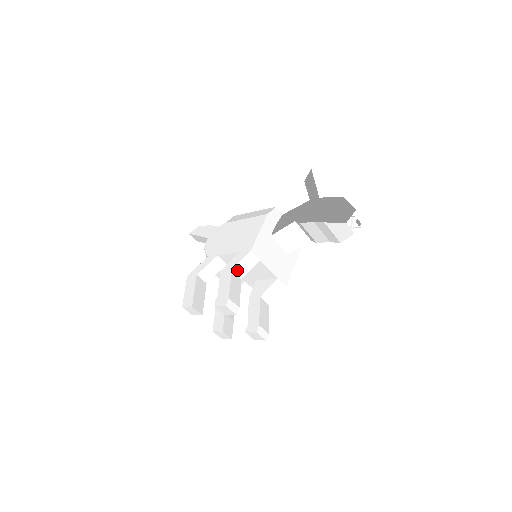
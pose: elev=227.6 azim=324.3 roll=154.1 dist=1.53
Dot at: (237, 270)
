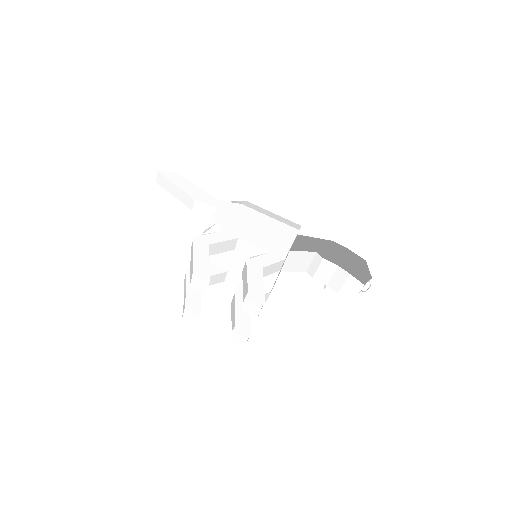
Dot at: (264, 270)
